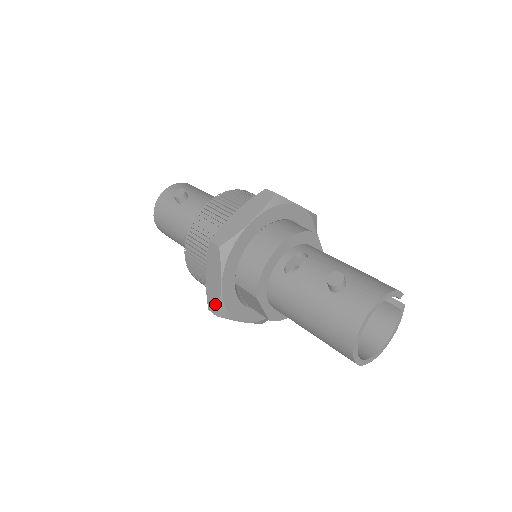
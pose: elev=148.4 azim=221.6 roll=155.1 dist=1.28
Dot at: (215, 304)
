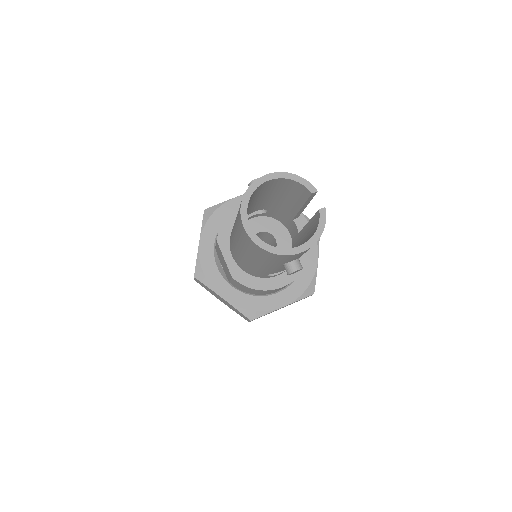
Dot at: (195, 266)
